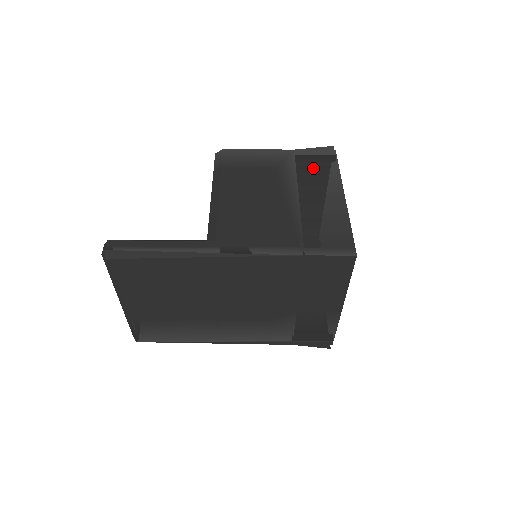
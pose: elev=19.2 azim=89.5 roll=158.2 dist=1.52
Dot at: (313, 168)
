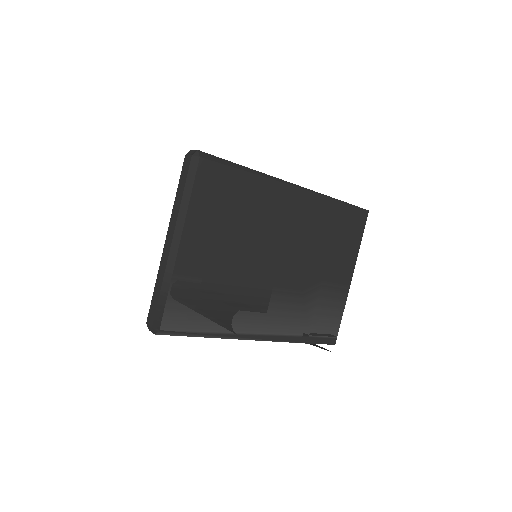
Dot at: occluded
